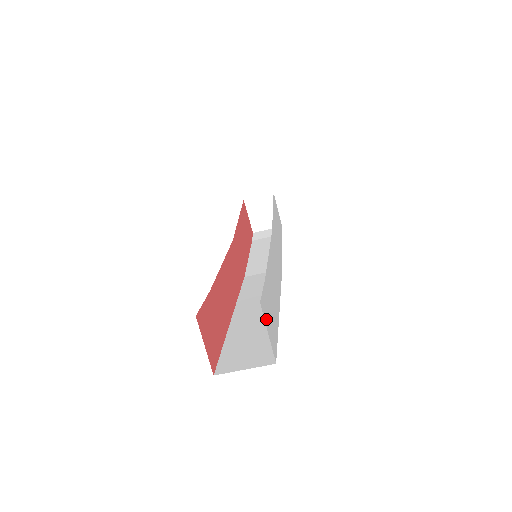
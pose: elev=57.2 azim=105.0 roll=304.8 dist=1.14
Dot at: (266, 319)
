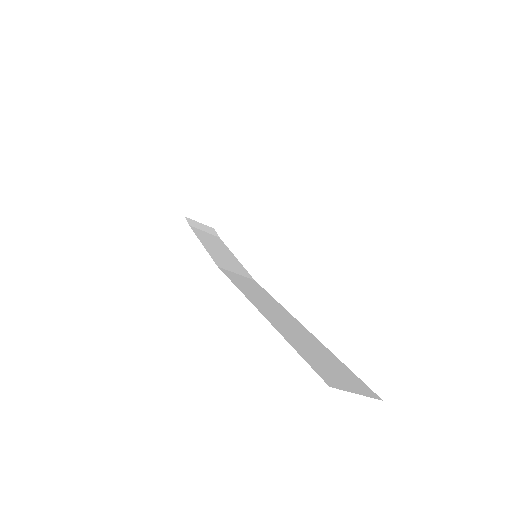
Dot at: occluded
